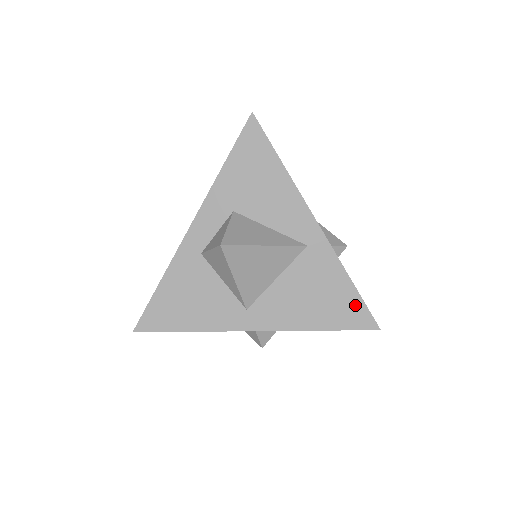
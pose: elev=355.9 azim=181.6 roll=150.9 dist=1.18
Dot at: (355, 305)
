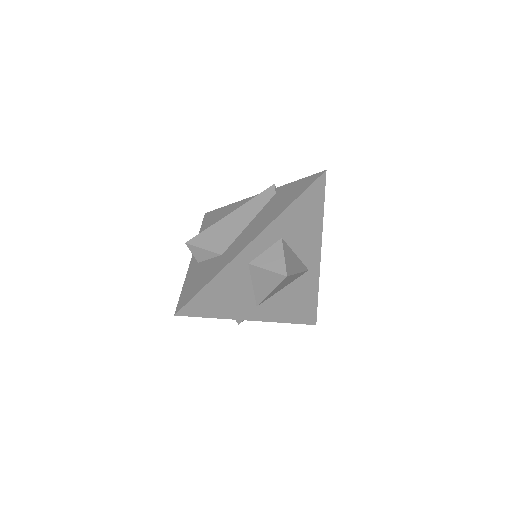
Dot at: (312, 310)
